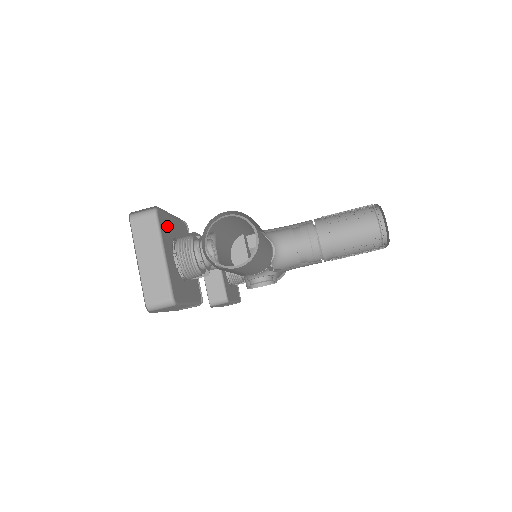
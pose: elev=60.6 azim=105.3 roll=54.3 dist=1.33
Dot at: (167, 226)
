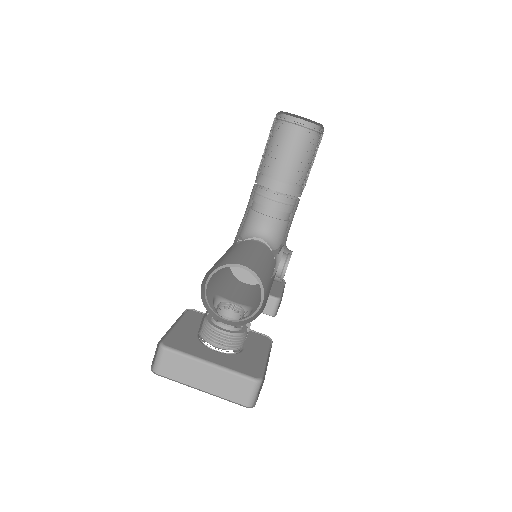
Dot at: (183, 340)
